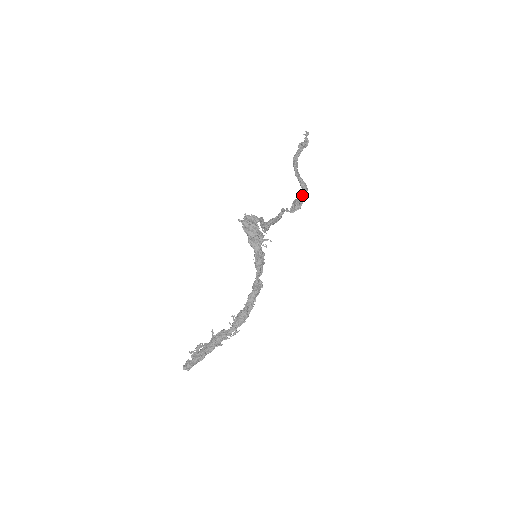
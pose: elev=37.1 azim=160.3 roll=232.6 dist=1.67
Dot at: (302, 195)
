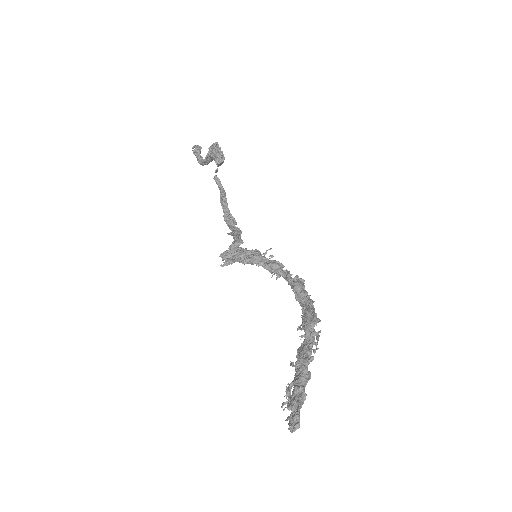
Dot at: (213, 147)
